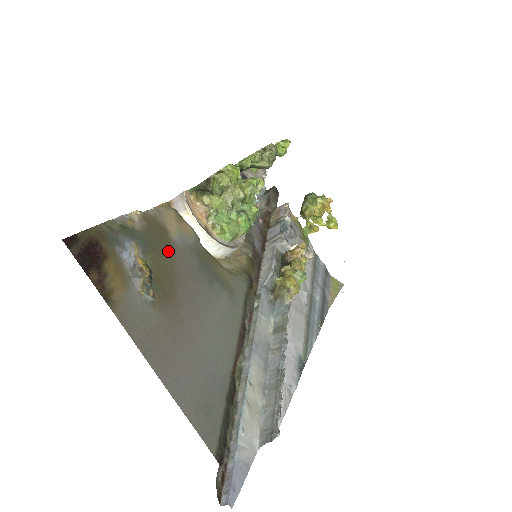
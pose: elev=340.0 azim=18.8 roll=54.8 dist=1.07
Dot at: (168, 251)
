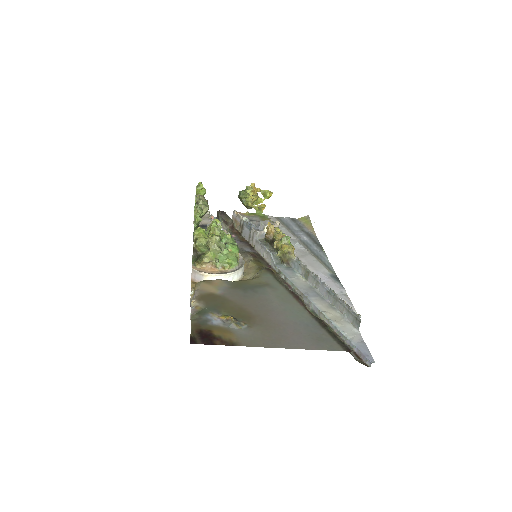
Dot at: (225, 301)
